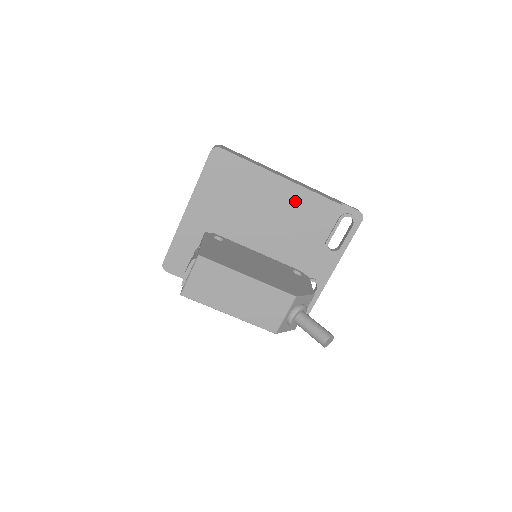
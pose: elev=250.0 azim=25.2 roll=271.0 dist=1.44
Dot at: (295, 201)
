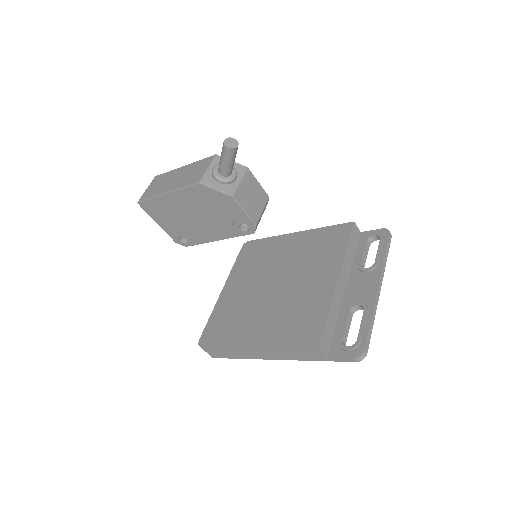
Dot at: (310, 240)
